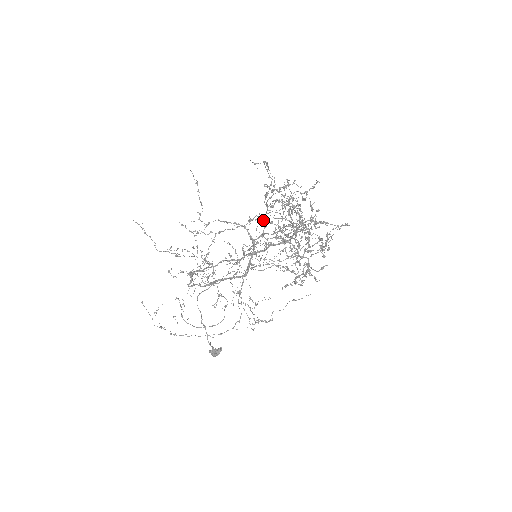
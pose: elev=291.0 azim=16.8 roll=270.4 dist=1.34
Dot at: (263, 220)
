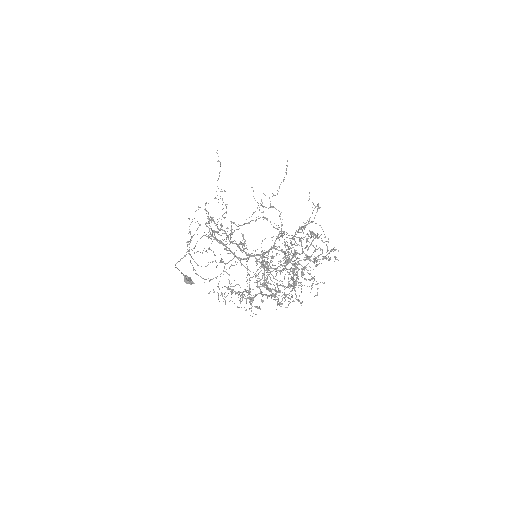
Dot at: occluded
